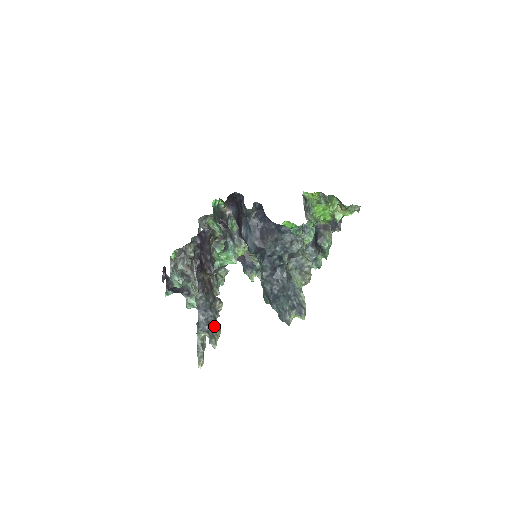
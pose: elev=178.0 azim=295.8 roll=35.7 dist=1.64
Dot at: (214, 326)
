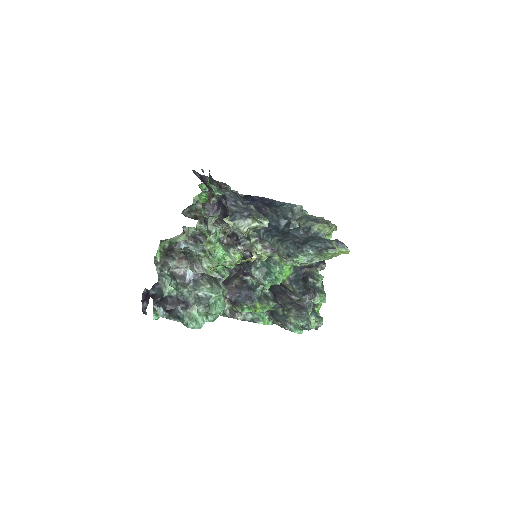
Dot at: (254, 210)
